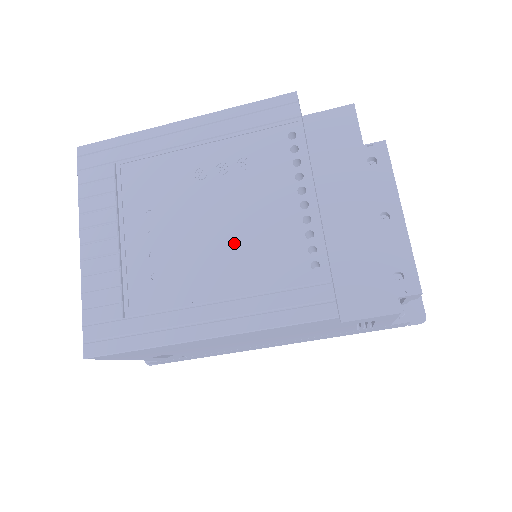
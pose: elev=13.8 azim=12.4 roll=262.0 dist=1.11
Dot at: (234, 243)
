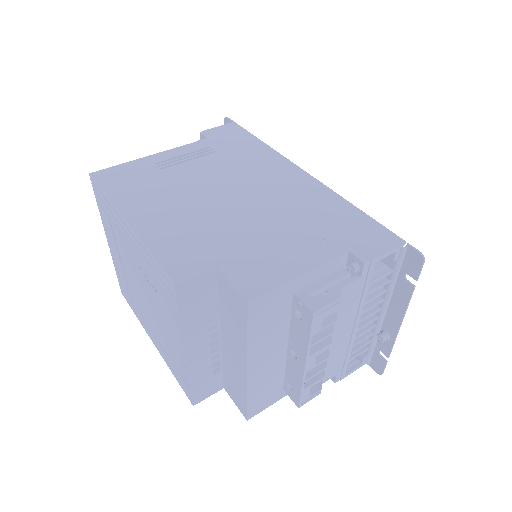
Dot at: (157, 324)
